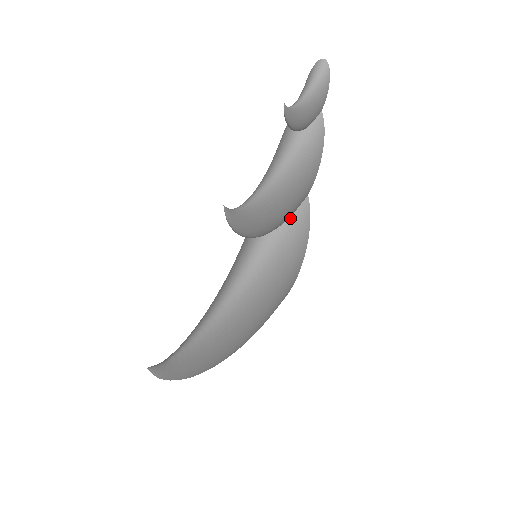
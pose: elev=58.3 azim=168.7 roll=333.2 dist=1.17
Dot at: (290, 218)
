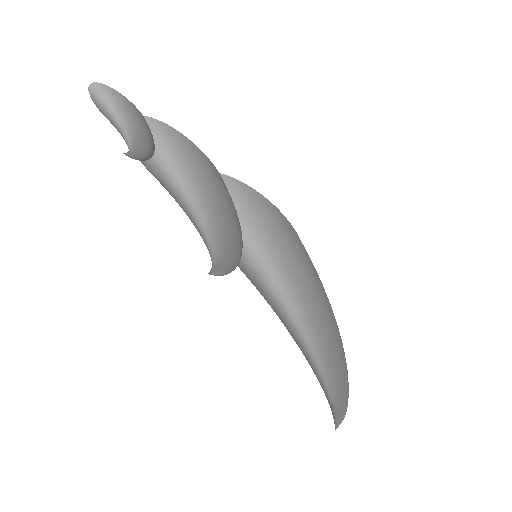
Dot at: (234, 203)
